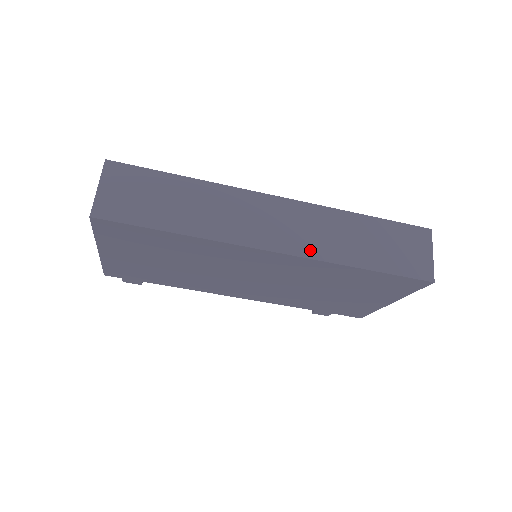
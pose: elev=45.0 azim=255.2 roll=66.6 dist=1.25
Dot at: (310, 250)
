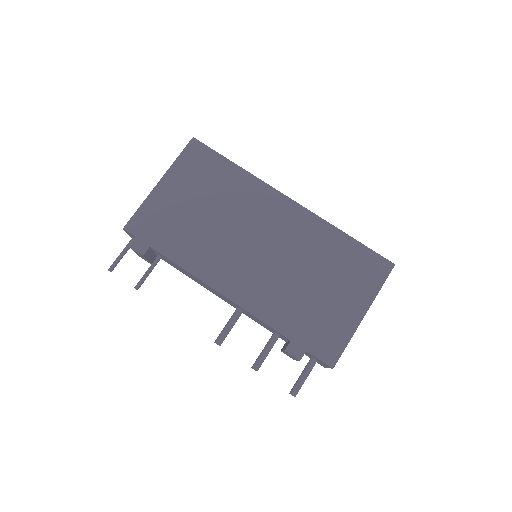
Dot at: occluded
